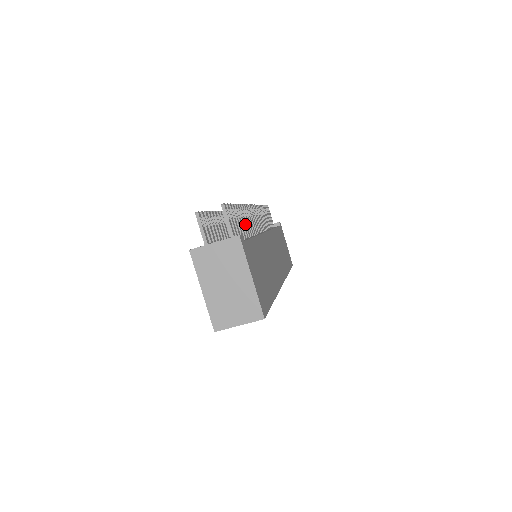
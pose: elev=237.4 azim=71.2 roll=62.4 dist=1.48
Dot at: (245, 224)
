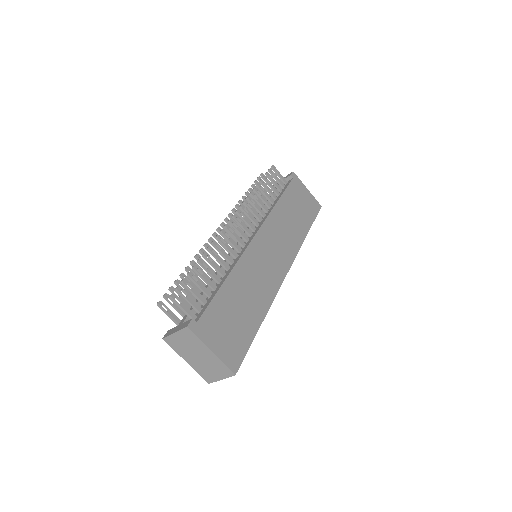
Dot at: (215, 268)
